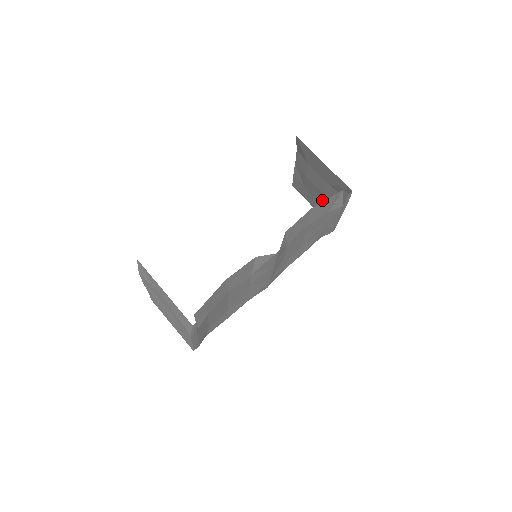
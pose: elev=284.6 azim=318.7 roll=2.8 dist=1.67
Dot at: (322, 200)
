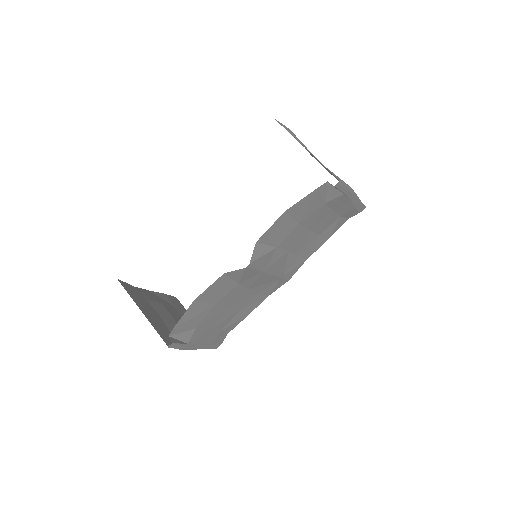
Dot at: occluded
